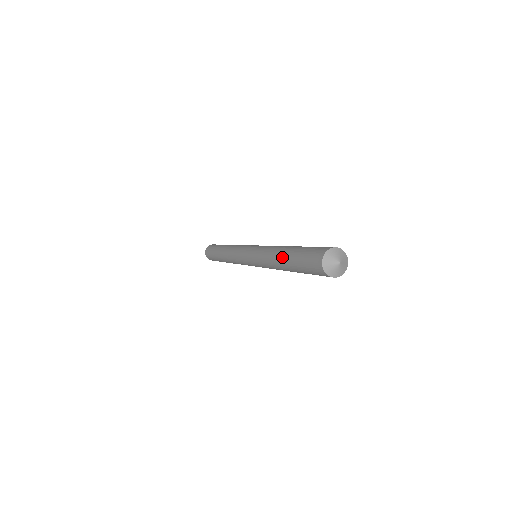
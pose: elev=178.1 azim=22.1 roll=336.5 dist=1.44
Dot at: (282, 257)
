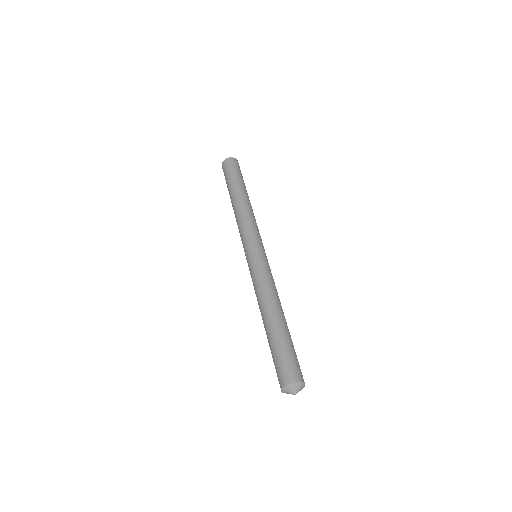
Dot at: (269, 321)
